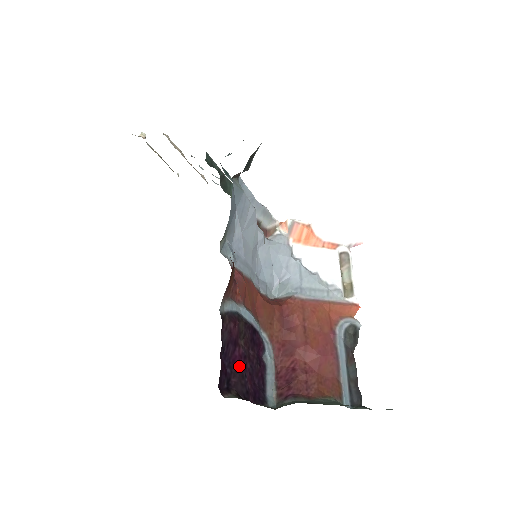
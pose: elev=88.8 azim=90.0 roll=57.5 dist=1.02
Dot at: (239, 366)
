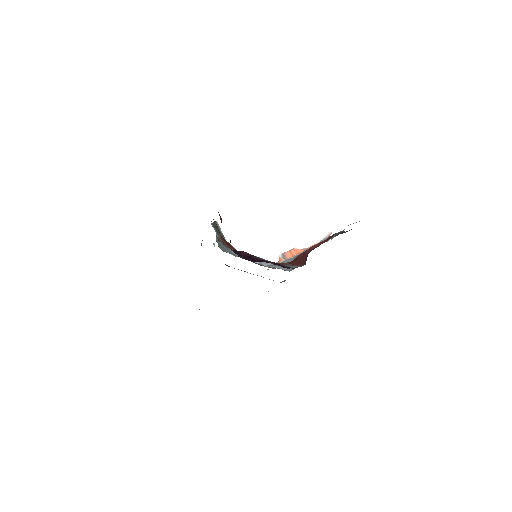
Dot at: occluded
